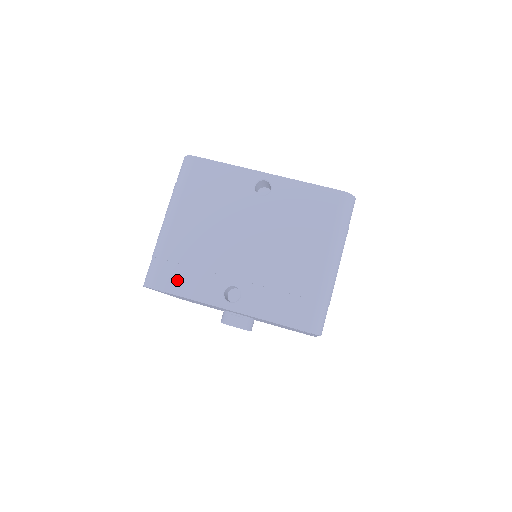
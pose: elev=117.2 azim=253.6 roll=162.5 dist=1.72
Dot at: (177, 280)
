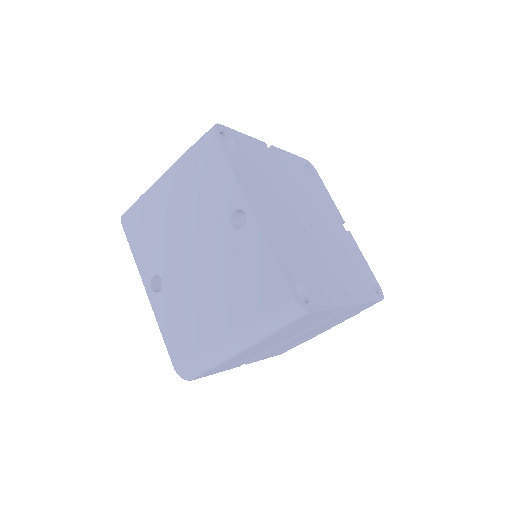
Dot at: (136, 233)
